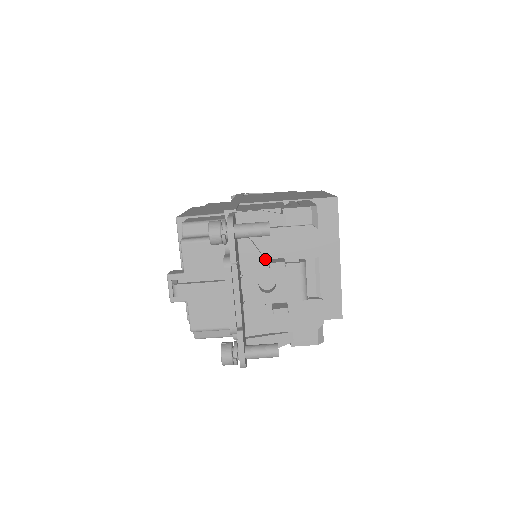
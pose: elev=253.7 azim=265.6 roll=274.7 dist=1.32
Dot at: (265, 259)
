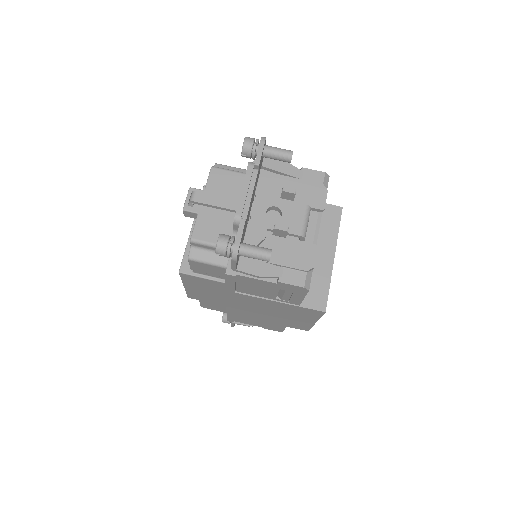
Dot at: occluded
